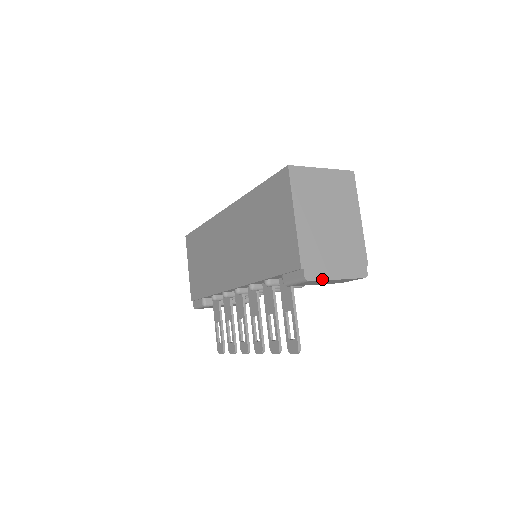
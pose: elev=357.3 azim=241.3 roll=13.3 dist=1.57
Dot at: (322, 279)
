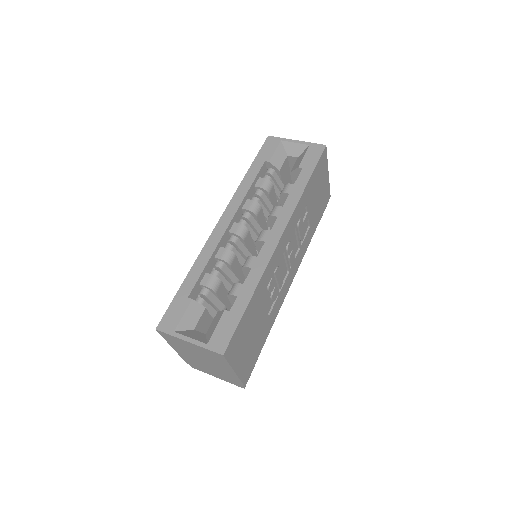
Dot at: (204, 372)
